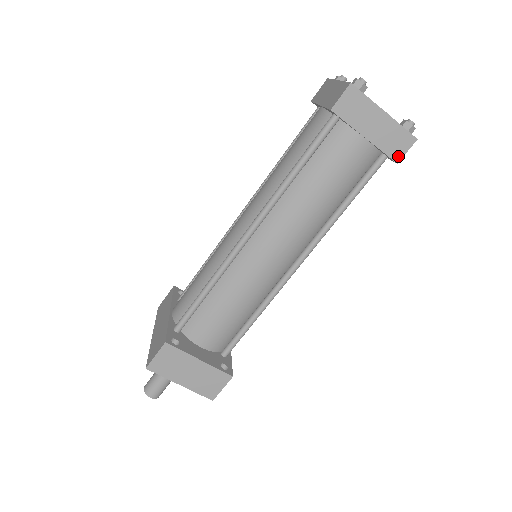
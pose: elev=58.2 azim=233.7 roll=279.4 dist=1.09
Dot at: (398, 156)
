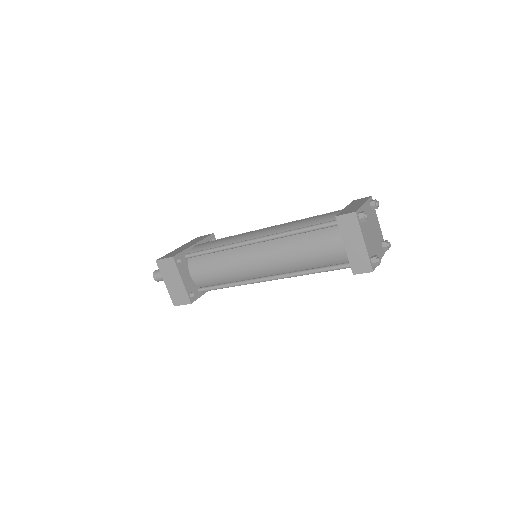
Dot at: (356, 271)
